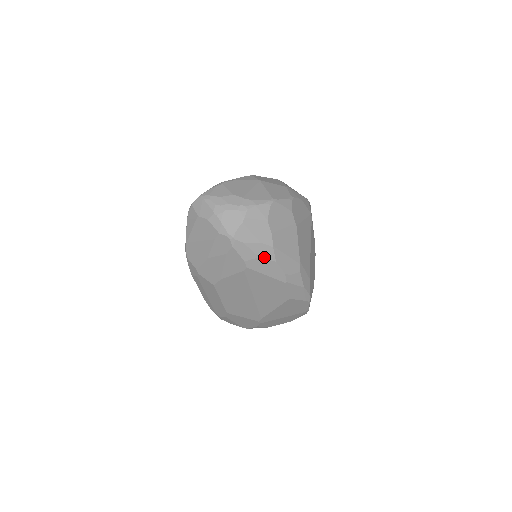
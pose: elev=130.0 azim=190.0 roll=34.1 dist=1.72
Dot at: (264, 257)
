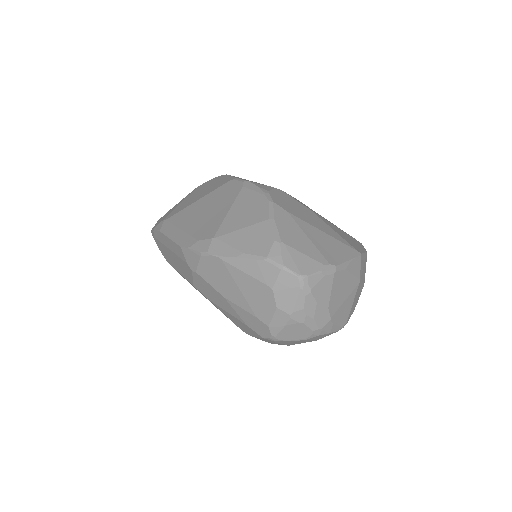
Dot at: occluded
